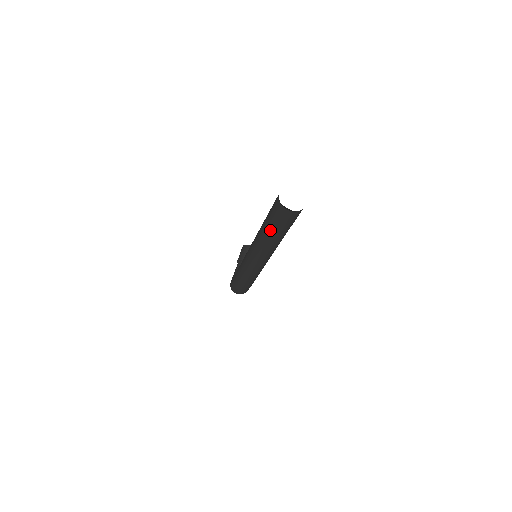
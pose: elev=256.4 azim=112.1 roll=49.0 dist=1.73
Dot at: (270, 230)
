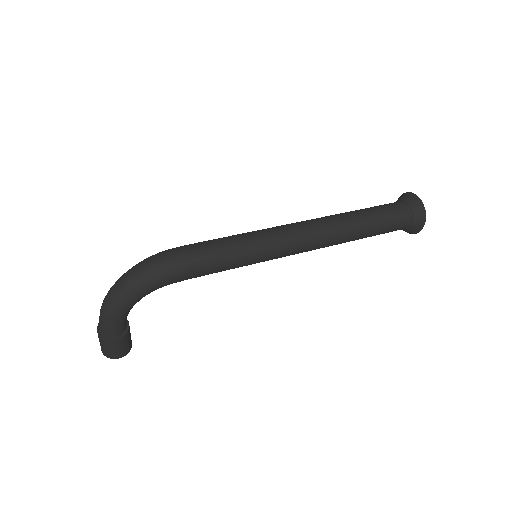
Dot at: (362, 210)
